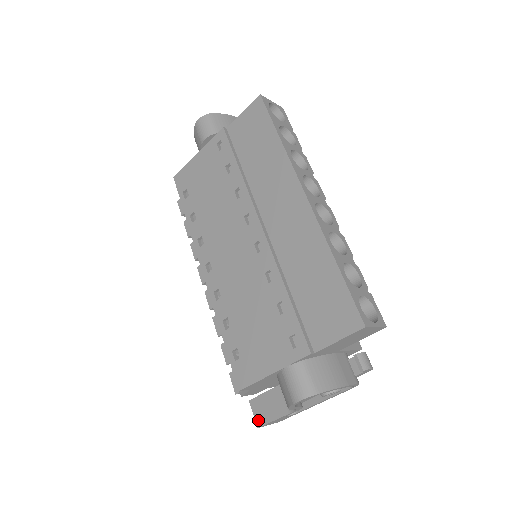
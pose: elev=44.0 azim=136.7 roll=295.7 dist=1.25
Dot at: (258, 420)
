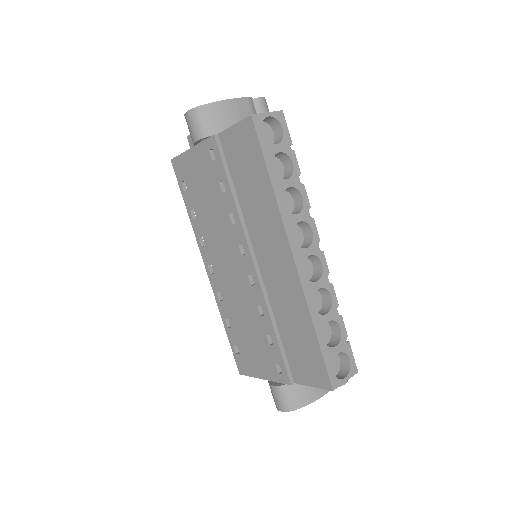
Dot at: occluded
